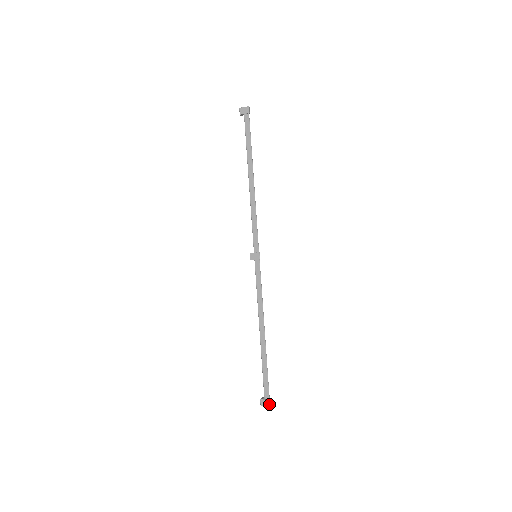
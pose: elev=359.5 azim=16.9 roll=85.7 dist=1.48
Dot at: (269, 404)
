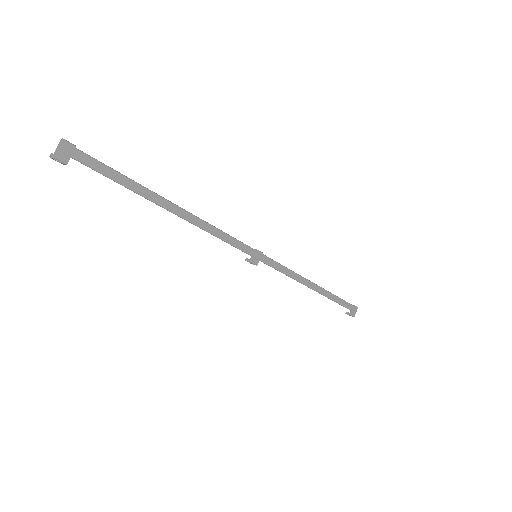
Dot at: (357, 308)
